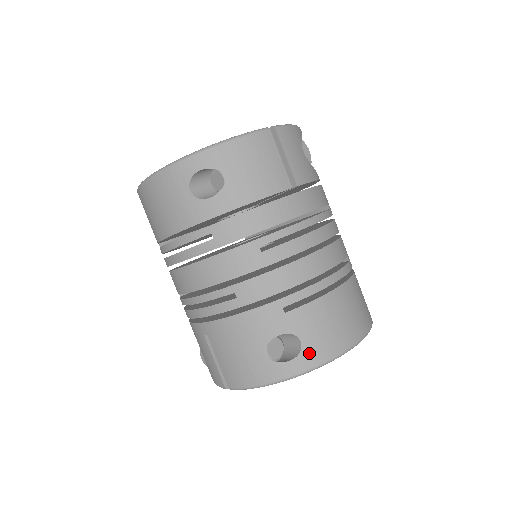
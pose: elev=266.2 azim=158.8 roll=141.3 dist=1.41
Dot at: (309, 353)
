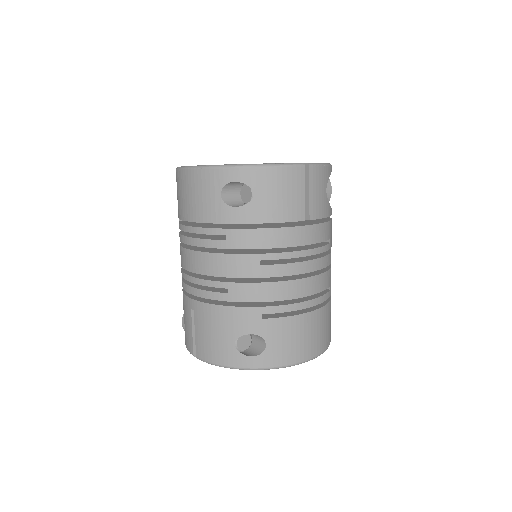
Dot at: (269, 356)
